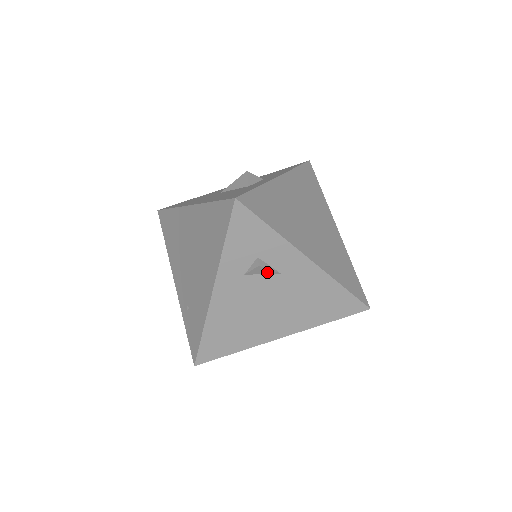
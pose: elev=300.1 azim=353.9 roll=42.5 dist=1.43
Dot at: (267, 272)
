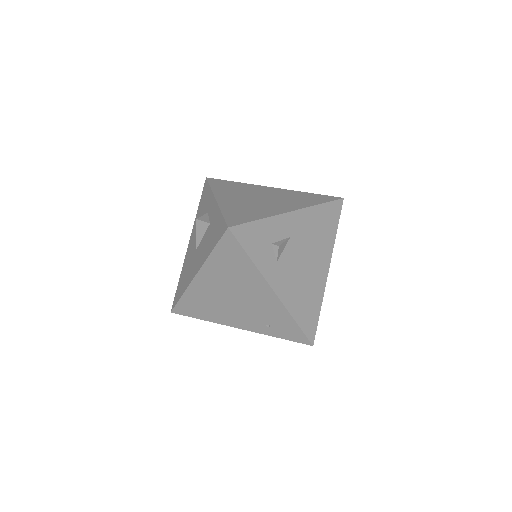
Dot at: (284, 245)
